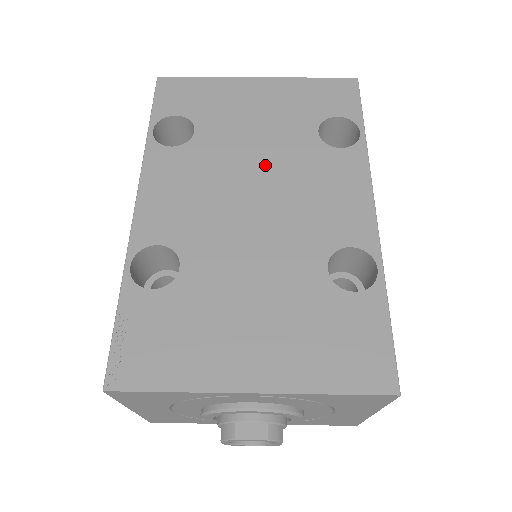
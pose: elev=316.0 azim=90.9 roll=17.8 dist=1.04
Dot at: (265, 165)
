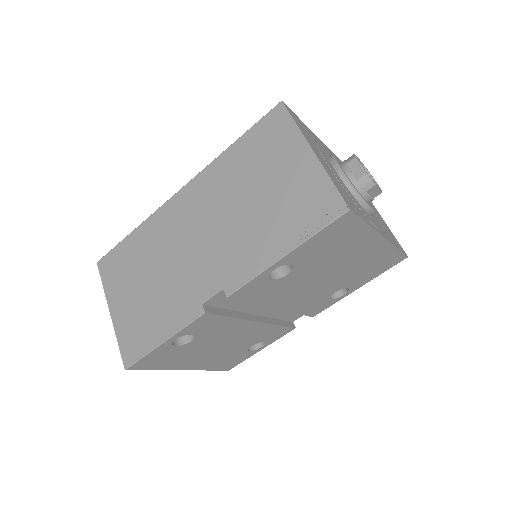
Dot at: occluded
